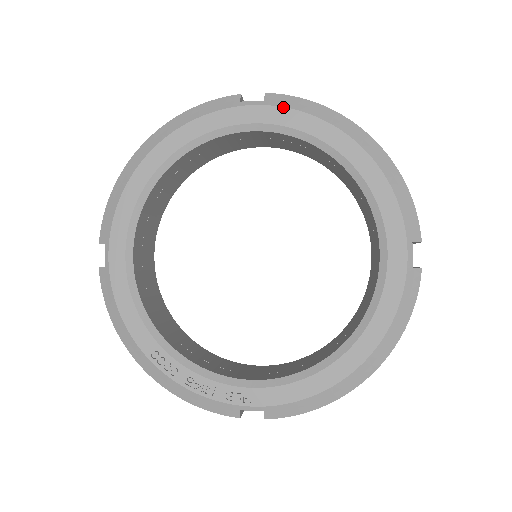
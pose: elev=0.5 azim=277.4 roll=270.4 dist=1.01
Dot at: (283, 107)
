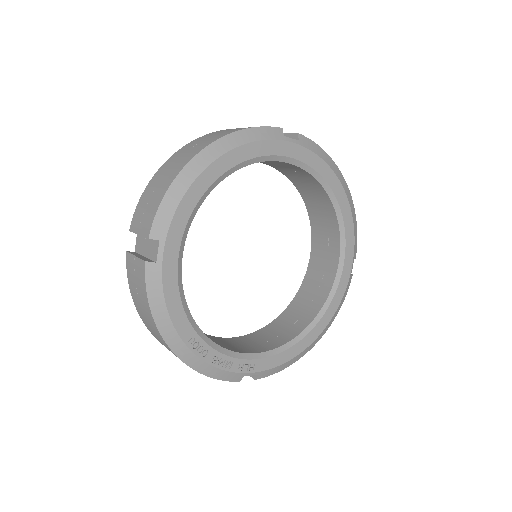
Dot at: (311, 150)
